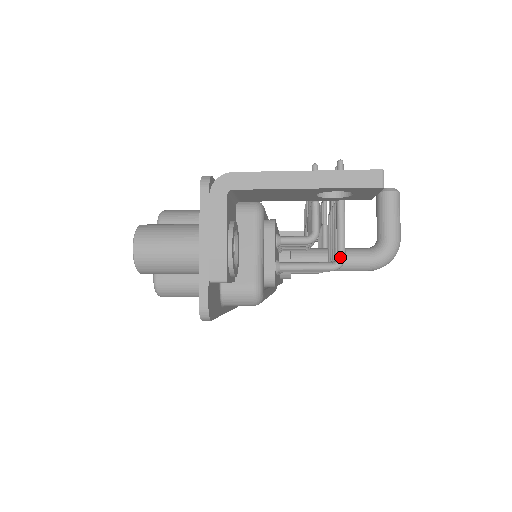
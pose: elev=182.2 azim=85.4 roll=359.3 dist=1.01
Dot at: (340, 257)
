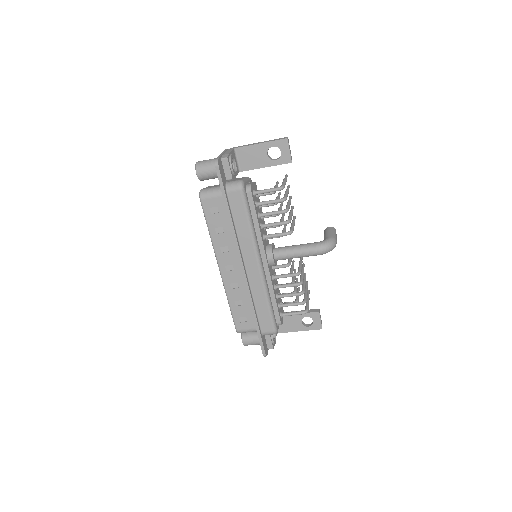
Dot at: (282, 185)
